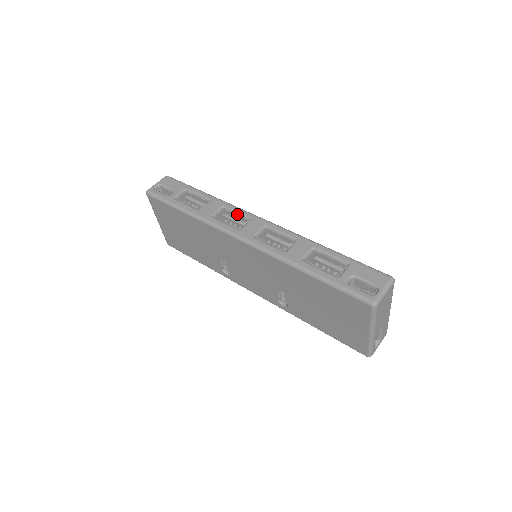
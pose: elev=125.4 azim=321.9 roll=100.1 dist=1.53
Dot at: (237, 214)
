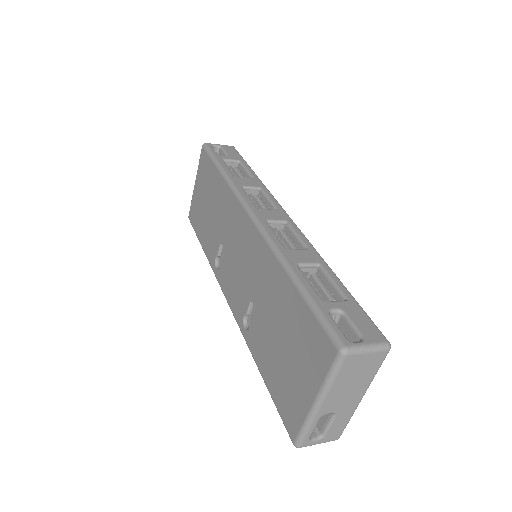
Dot at: (268, 200)
